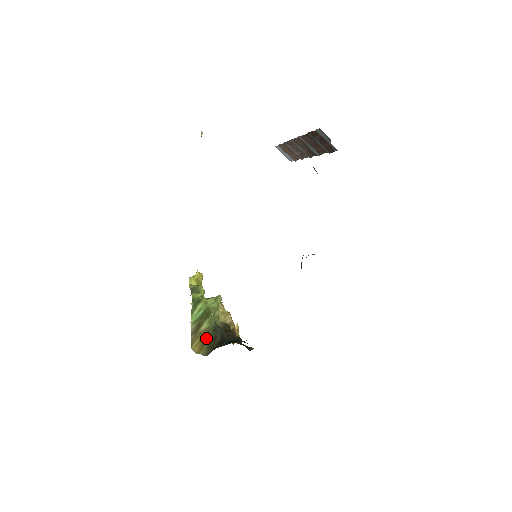
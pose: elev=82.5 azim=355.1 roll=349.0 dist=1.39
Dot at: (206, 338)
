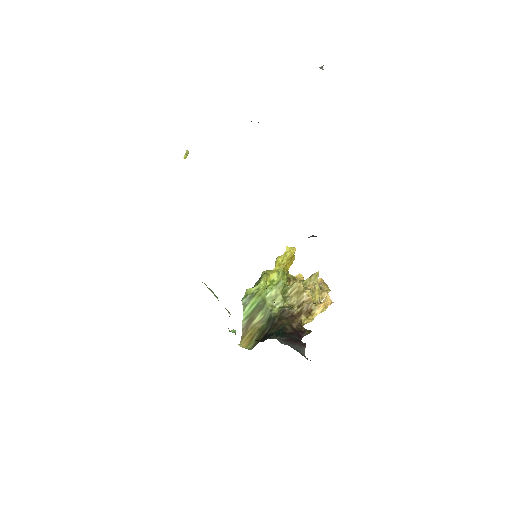
Dot at: (258, 330)
